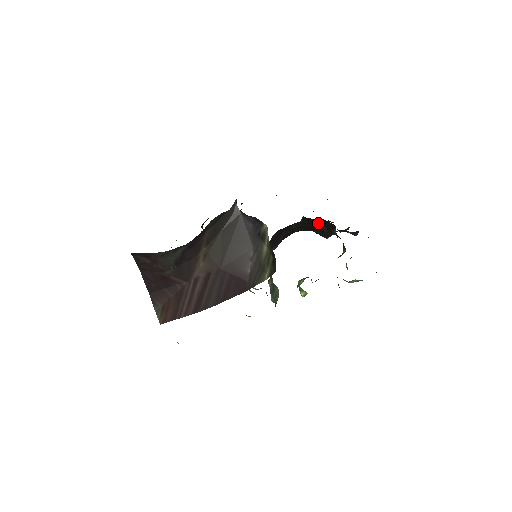
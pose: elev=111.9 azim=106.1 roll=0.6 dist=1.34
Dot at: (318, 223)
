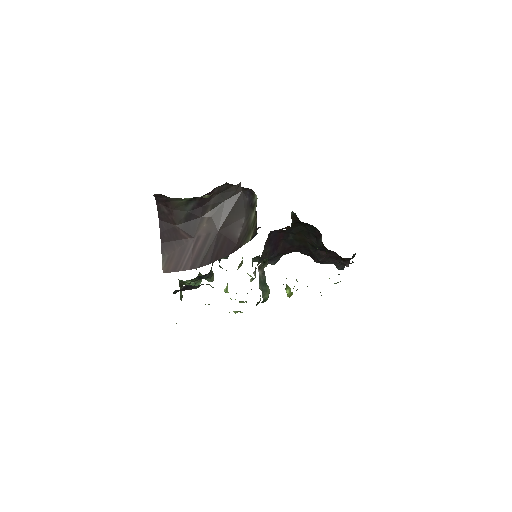
Dot at: (309, 232)
